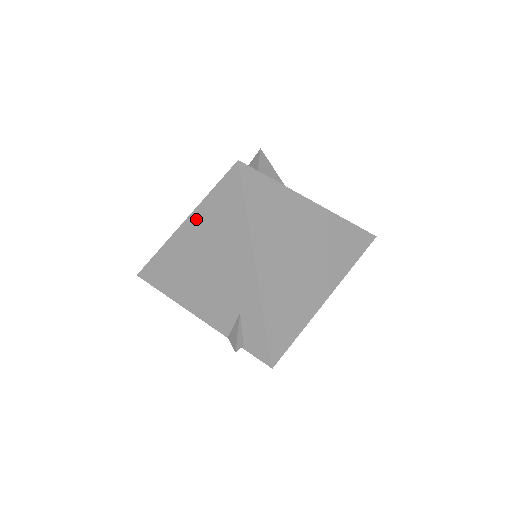
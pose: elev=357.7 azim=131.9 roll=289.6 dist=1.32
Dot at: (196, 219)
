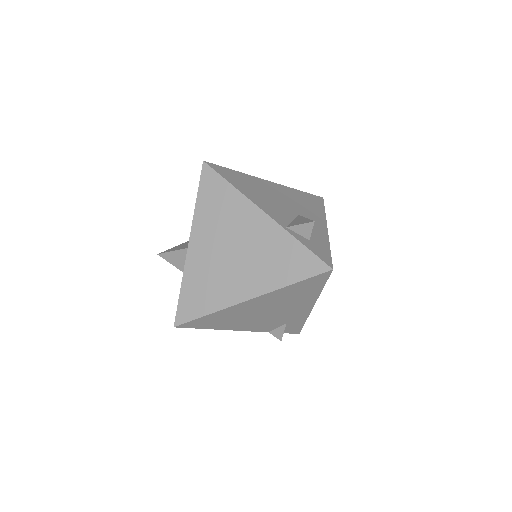
Dot at: (269, 296)
